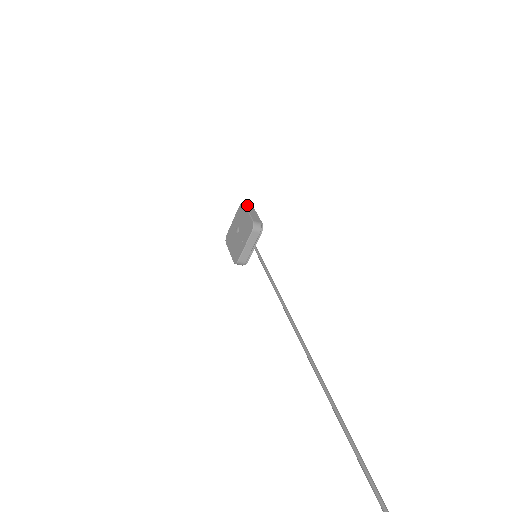
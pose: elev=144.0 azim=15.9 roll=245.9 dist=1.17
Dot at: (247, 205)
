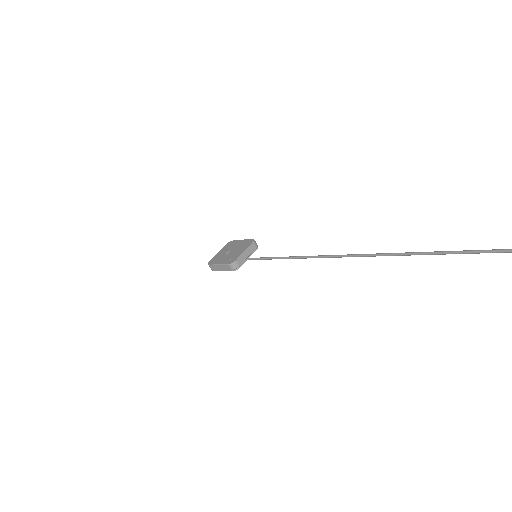
Dot at: occluded
